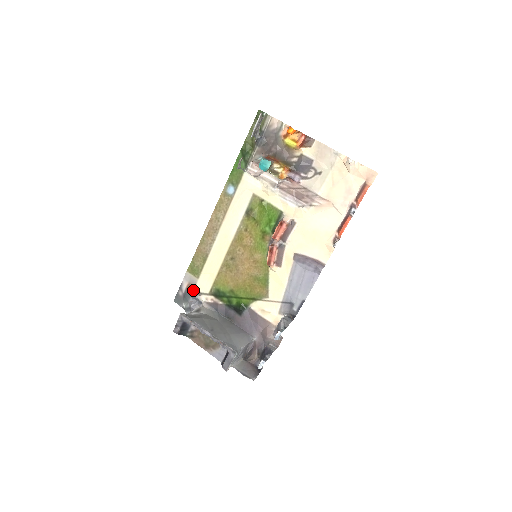
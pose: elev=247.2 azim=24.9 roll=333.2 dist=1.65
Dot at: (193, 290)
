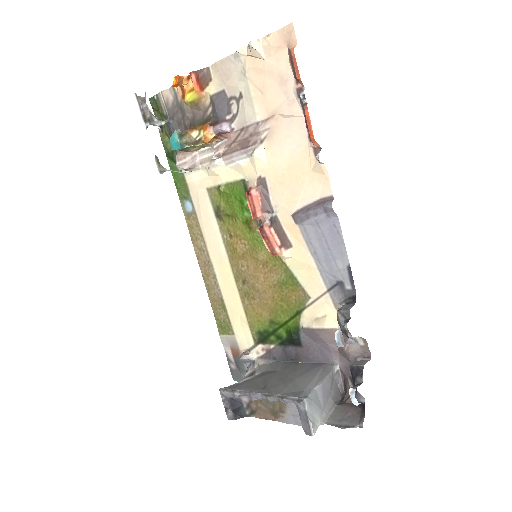
Dot at: (239, 353)
